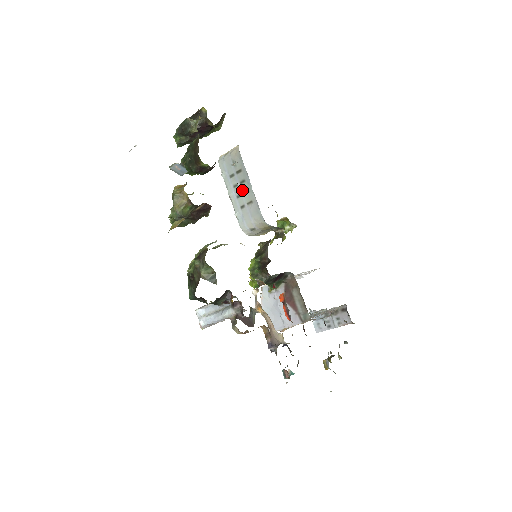
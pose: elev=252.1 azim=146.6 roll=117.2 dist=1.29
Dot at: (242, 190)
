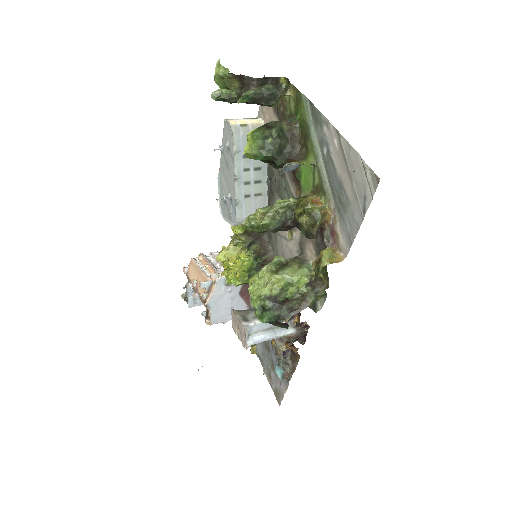
Dot at: (254, 178)
